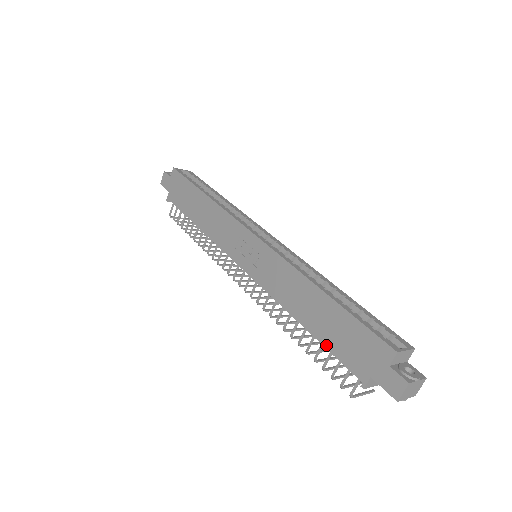
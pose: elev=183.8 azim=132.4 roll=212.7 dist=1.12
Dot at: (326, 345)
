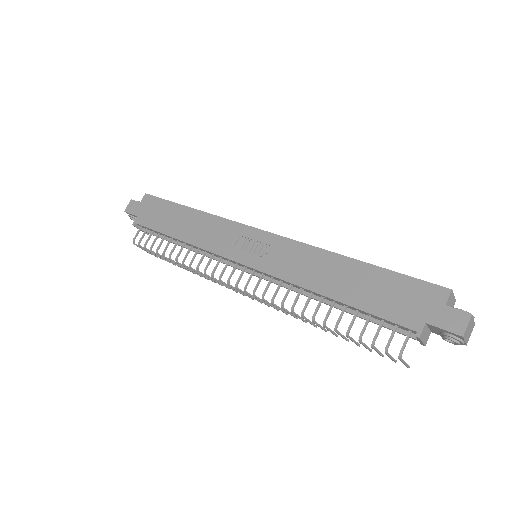
Dot at: (365, 308)
